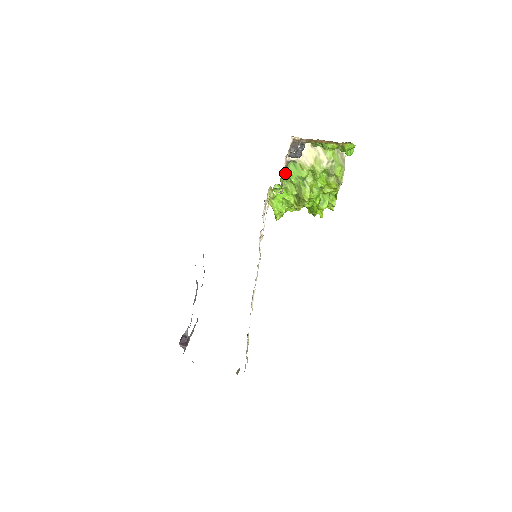
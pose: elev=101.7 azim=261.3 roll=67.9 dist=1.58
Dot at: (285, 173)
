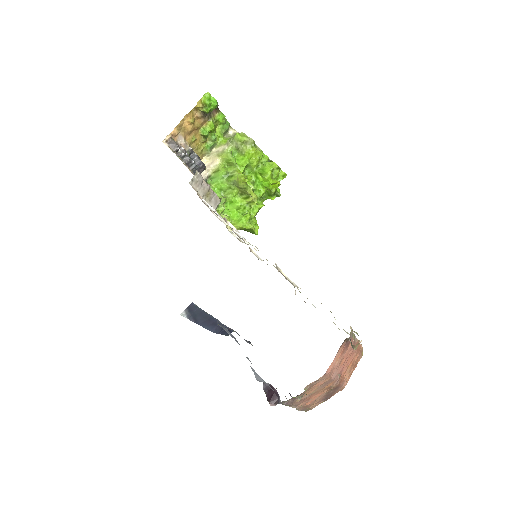
Dot at: occluded
